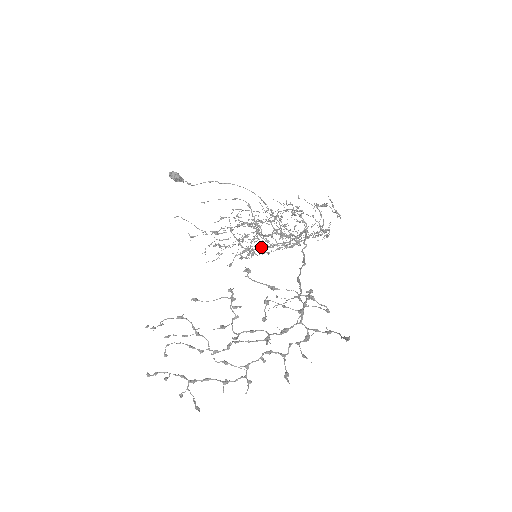
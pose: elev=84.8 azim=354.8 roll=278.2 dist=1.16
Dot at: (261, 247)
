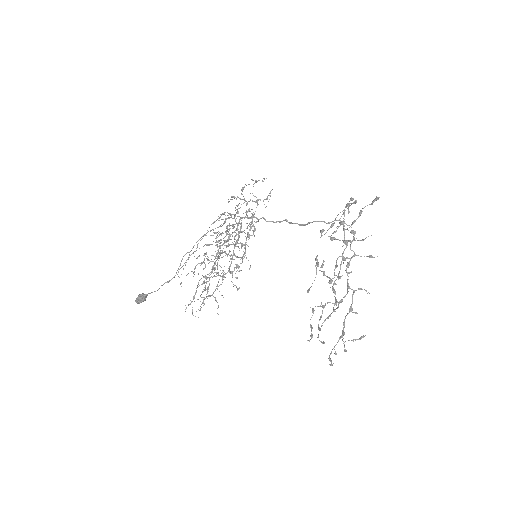
Dot at: (237, 257)
